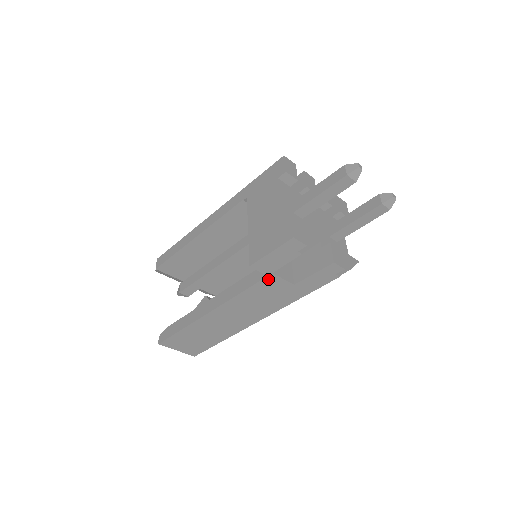
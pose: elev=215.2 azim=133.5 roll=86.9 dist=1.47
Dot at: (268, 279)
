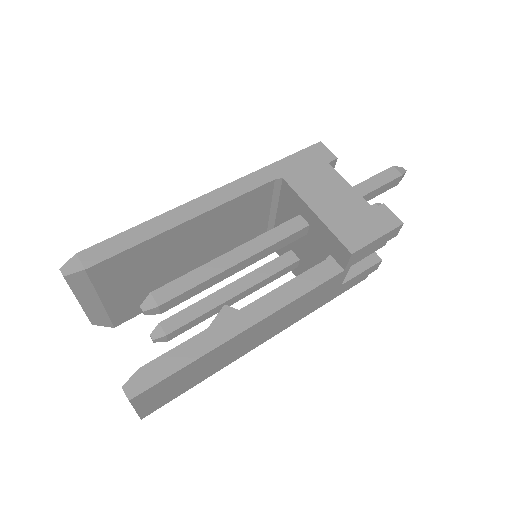
Dot at: (339, 275)
